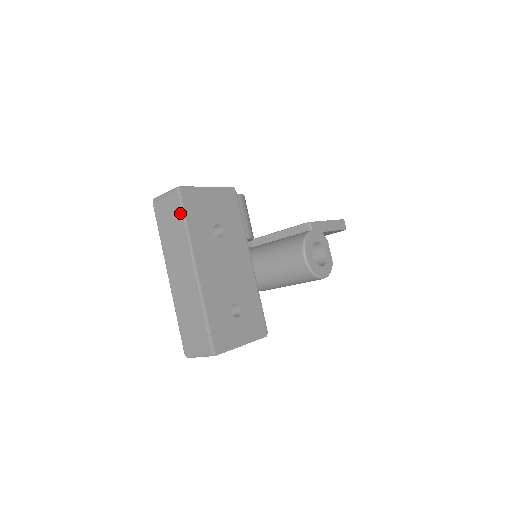
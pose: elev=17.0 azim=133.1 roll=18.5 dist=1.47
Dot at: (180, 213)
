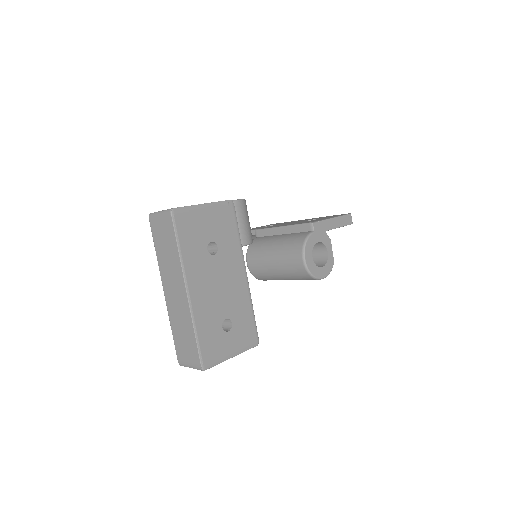
Dot at: (173, 235)
